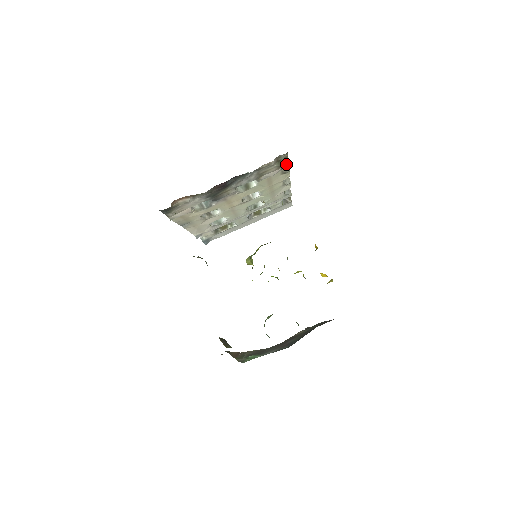
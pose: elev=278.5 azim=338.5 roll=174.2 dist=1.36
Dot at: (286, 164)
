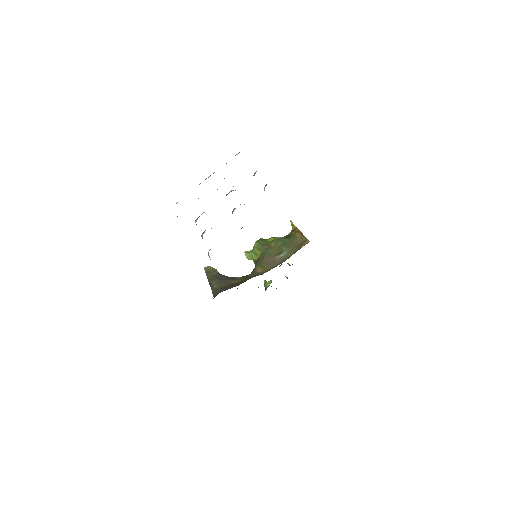
Dot at: occluded
